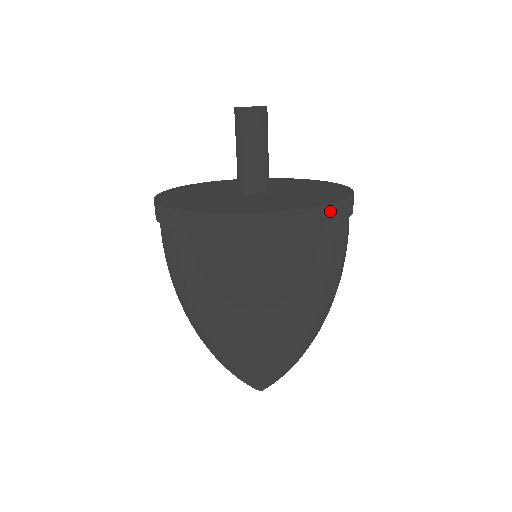
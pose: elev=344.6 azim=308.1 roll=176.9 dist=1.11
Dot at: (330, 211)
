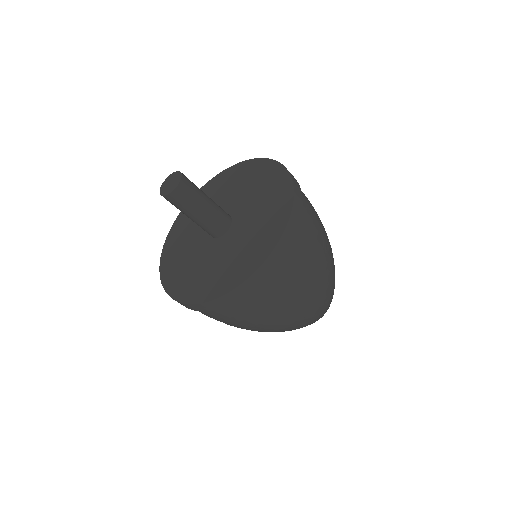
Dot at: (237, 292)
